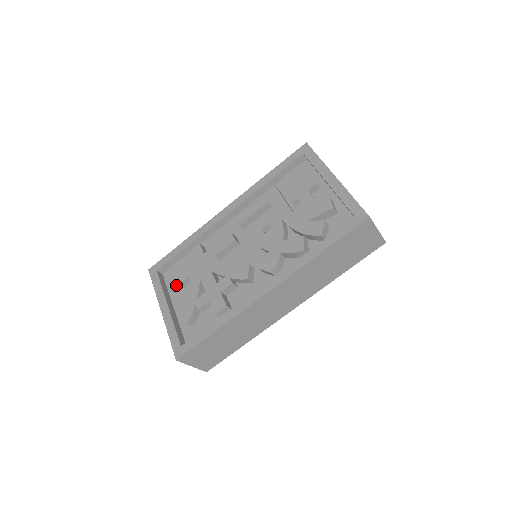
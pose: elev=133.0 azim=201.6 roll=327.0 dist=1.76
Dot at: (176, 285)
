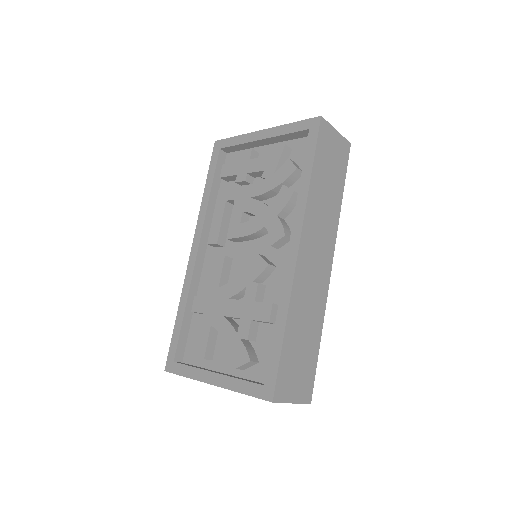
Dot at: (205, 348)
